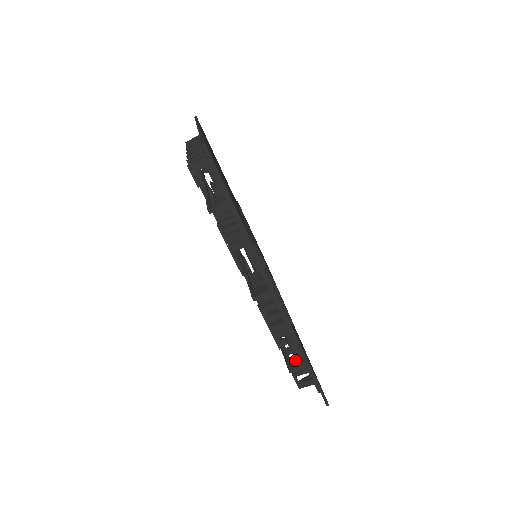
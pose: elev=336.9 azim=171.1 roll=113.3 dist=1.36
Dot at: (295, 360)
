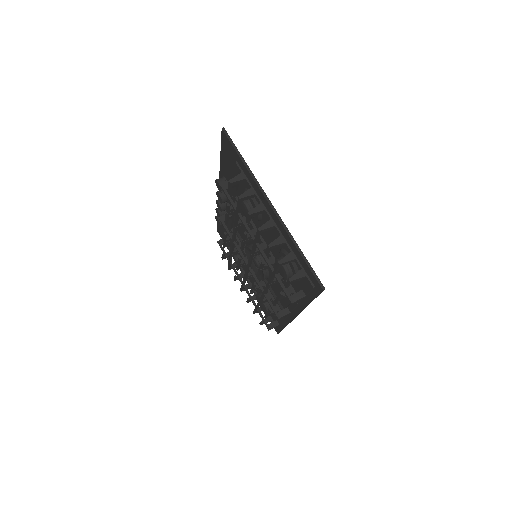
Dot at: occluded
